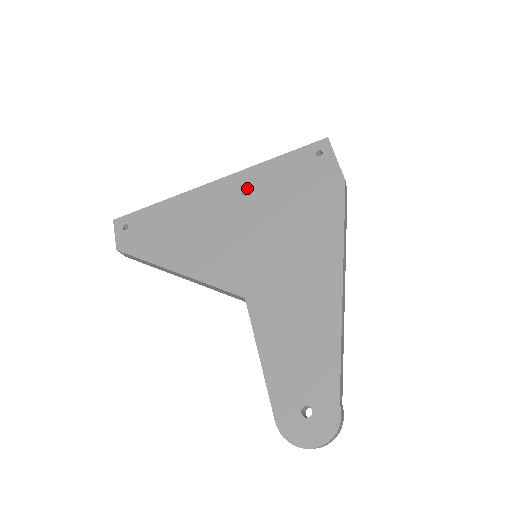
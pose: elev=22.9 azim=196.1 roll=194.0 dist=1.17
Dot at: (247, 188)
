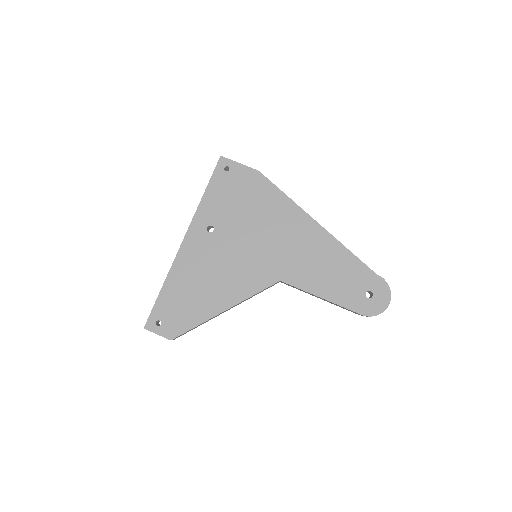
Dot at: (208, 226)
